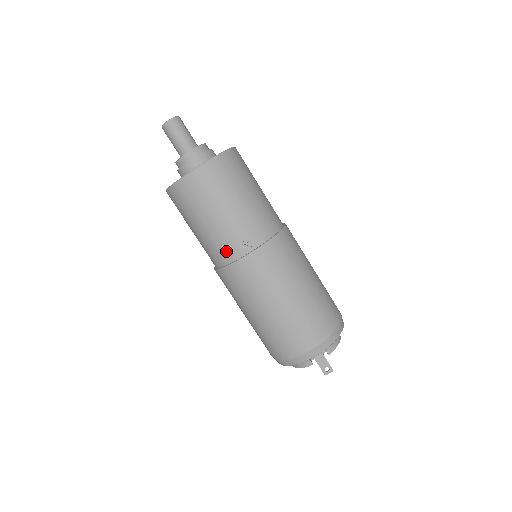
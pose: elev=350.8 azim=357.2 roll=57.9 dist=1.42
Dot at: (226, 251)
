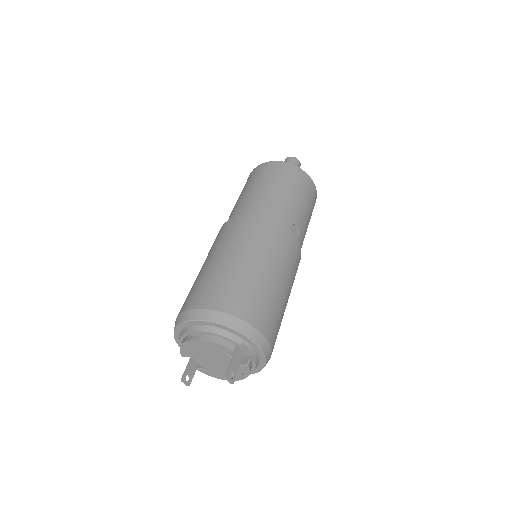
Dot at: (281, 216)
